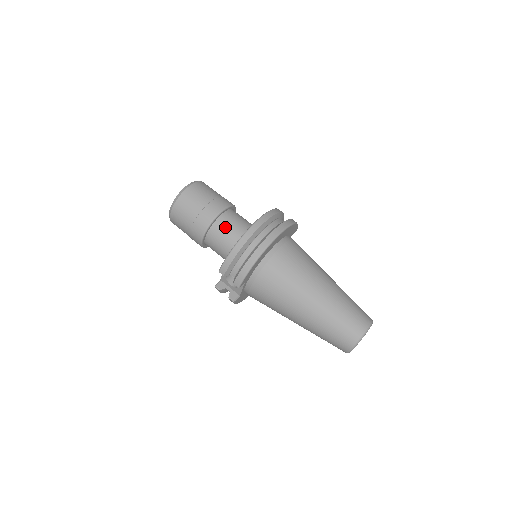
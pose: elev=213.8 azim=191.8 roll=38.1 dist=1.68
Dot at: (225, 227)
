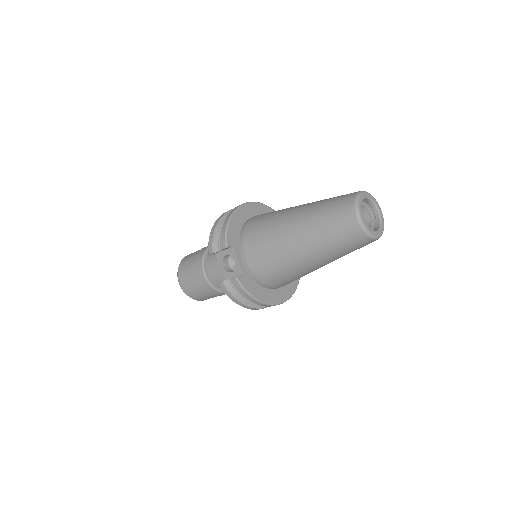
Dot at: occluded
